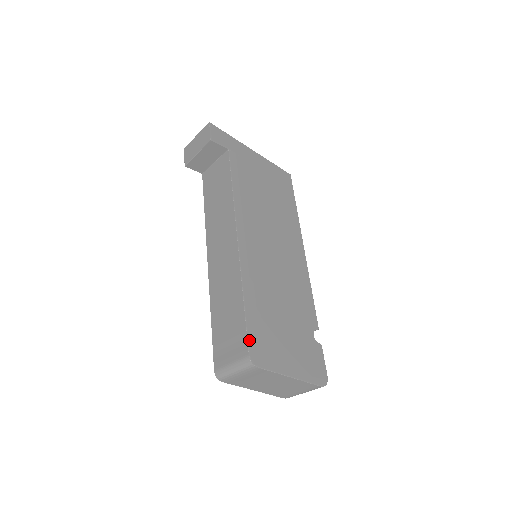
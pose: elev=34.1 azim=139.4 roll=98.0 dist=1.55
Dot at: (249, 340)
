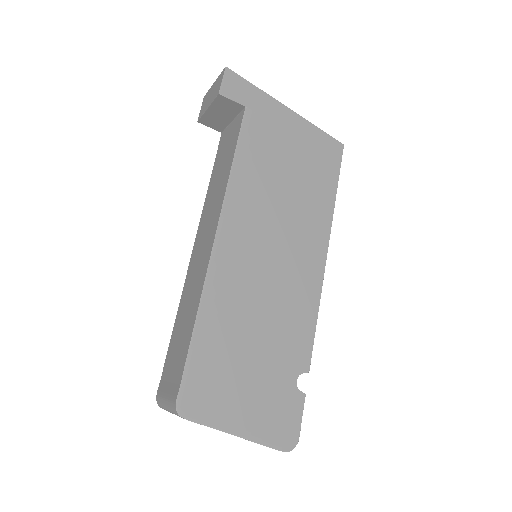
Dot at: (184, 381)
